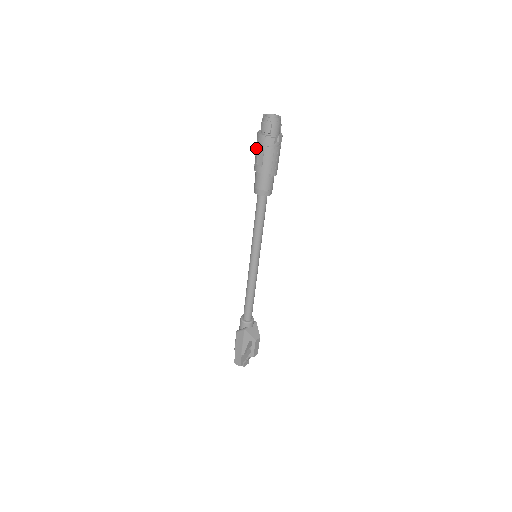
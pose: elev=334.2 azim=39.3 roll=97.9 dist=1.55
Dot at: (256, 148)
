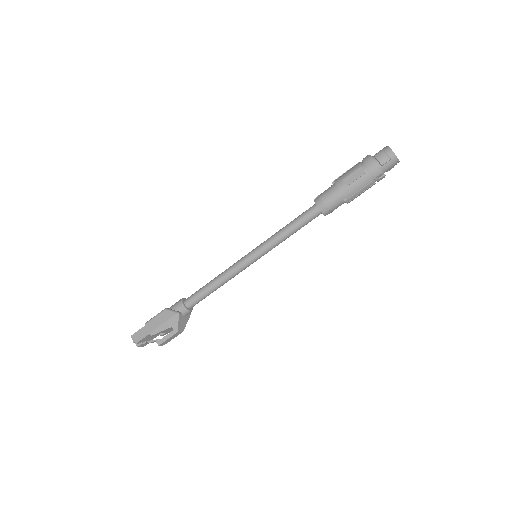
Dot at: (355, 166)
